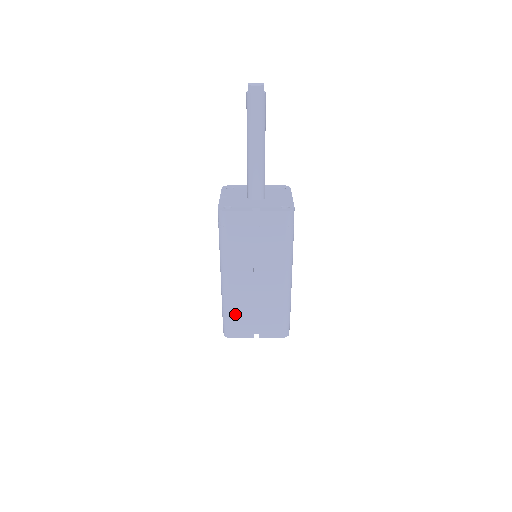
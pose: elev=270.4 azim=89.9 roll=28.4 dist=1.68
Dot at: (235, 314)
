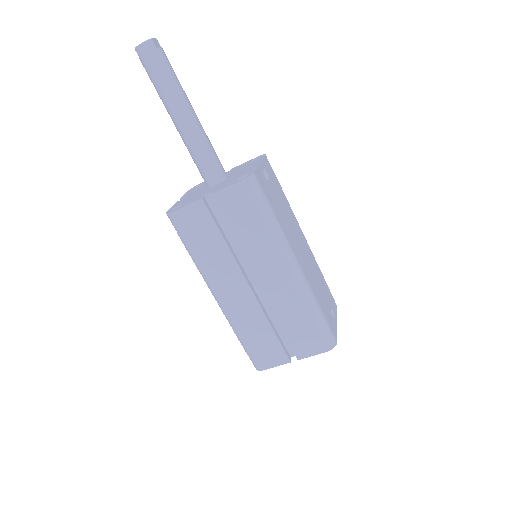
Dot at: (252, 338)
